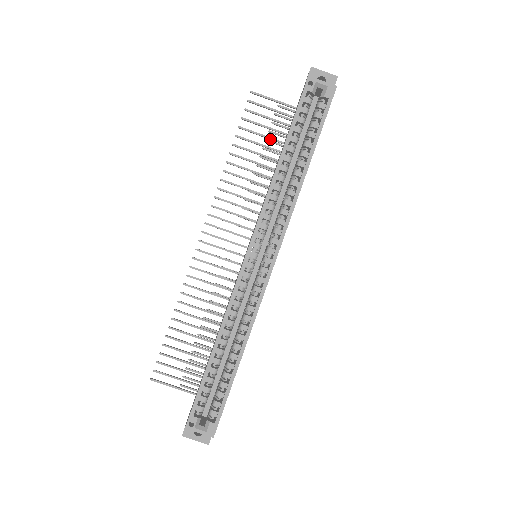
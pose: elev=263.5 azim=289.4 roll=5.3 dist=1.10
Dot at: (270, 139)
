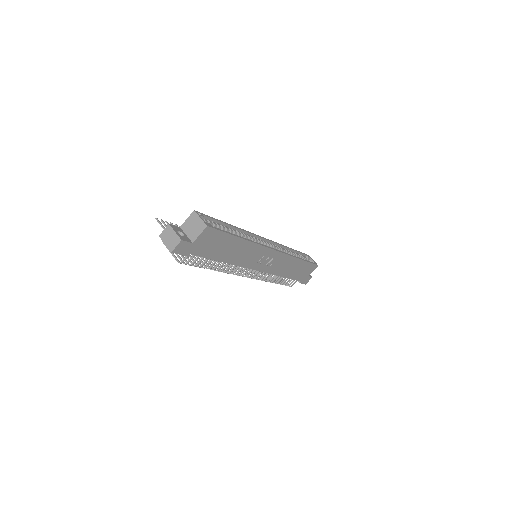
Dot at: occluded
